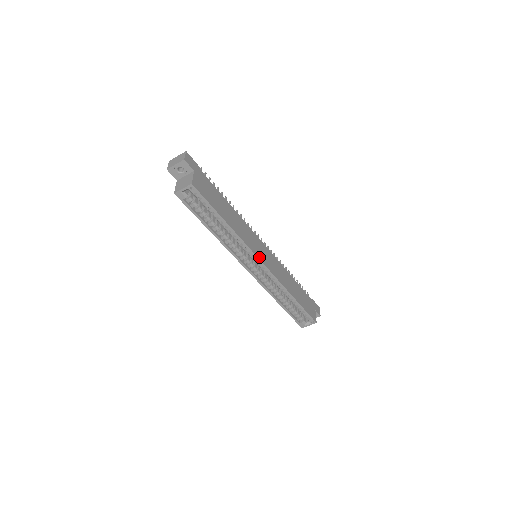
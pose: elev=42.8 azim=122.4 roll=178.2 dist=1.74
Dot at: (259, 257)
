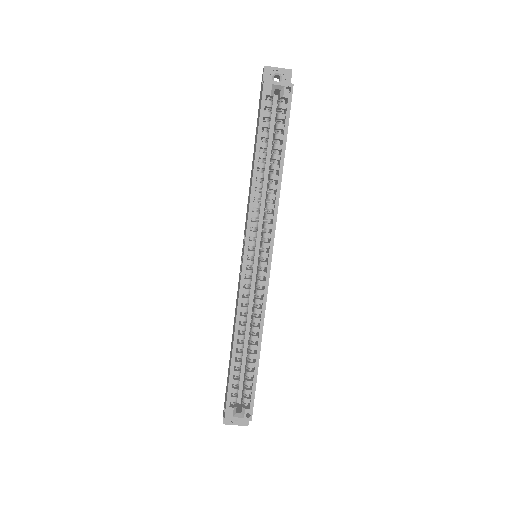
Dot at: occluded
